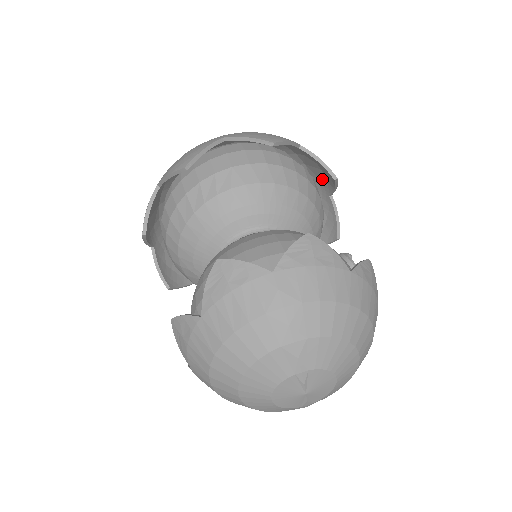
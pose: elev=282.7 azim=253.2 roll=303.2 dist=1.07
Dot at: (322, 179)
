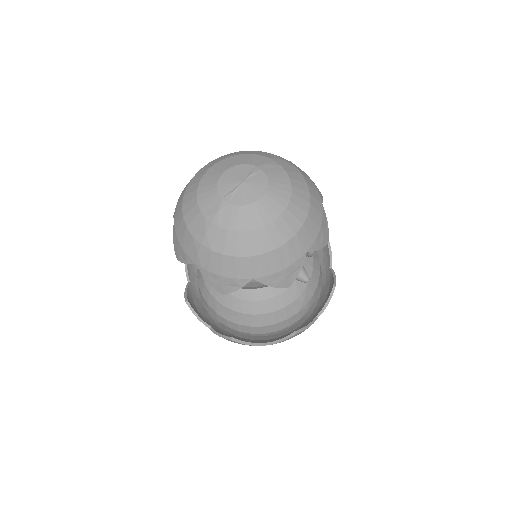
Dot at: (322, 305)
